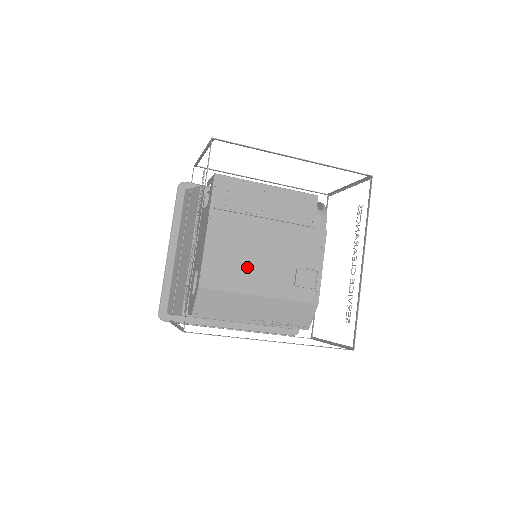
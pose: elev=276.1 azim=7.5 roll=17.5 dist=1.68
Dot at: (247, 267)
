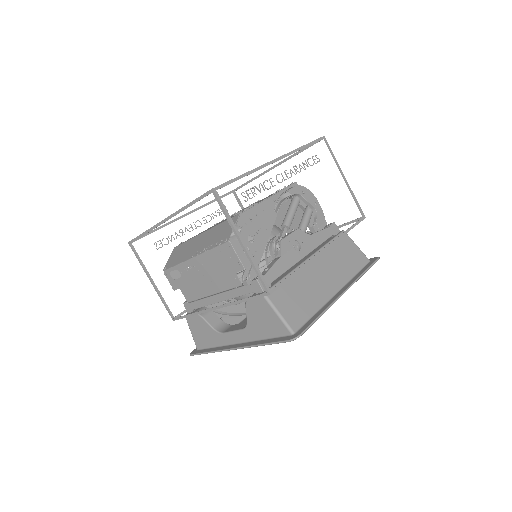
Dot at: occluded
